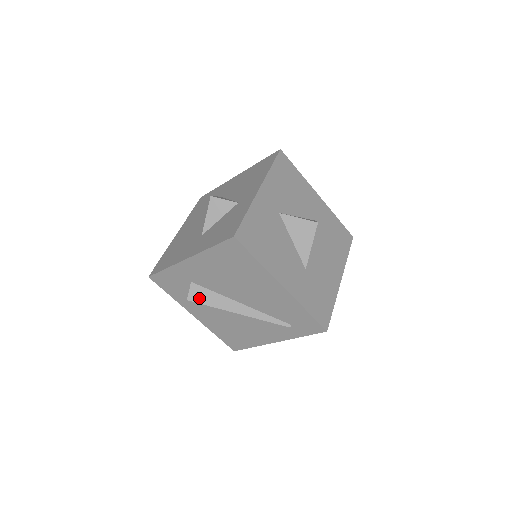
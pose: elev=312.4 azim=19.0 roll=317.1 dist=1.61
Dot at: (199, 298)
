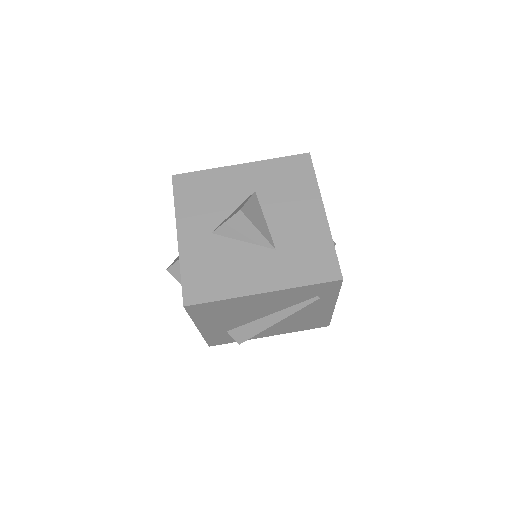
Dot at: (243, 337)
